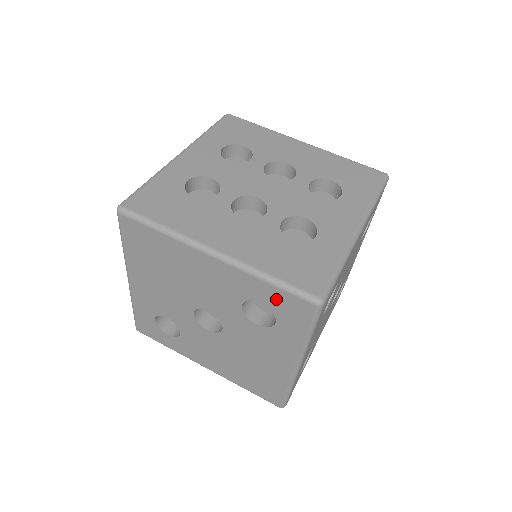
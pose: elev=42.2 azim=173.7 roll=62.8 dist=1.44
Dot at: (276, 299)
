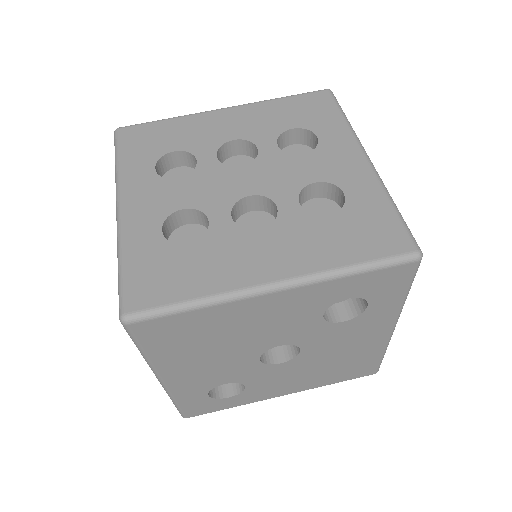
Dot at: (367, 284)
